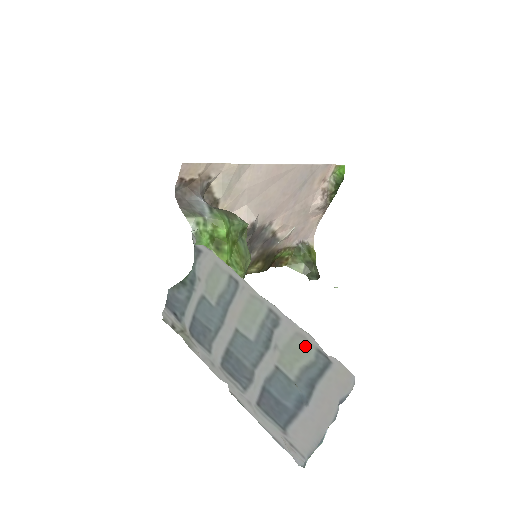
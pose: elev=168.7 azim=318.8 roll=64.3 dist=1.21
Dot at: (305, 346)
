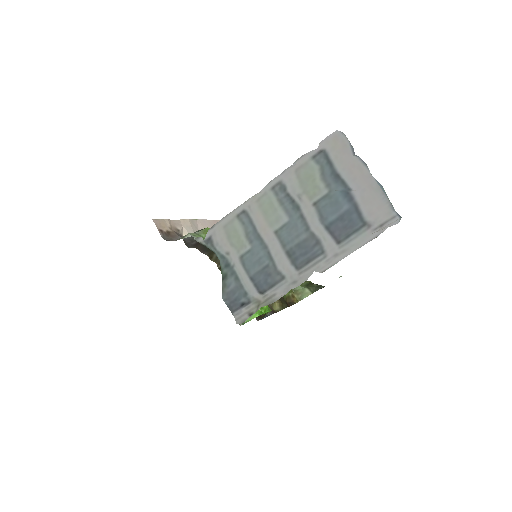
Dot at: (307, 169)
